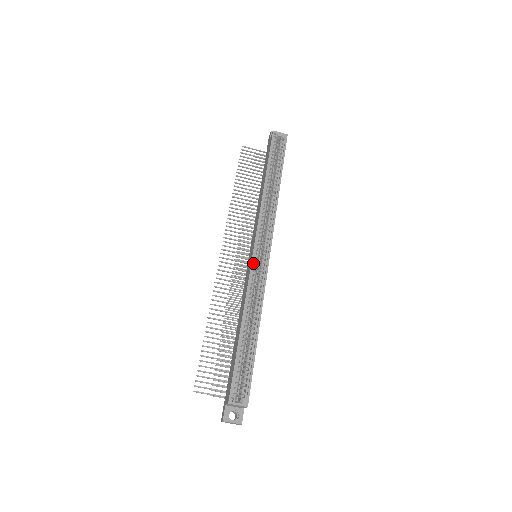
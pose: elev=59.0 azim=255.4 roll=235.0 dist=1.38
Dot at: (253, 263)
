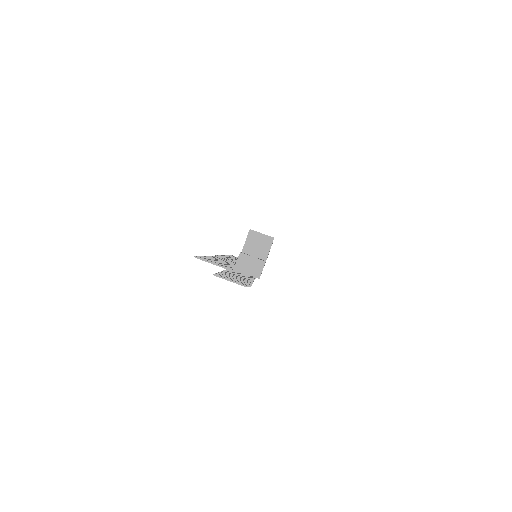
Dot at: occluded
